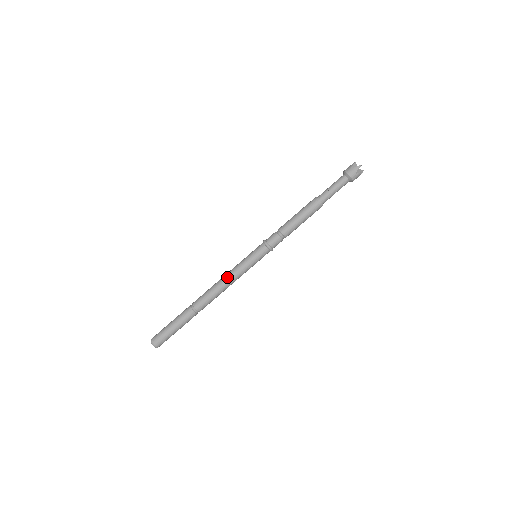
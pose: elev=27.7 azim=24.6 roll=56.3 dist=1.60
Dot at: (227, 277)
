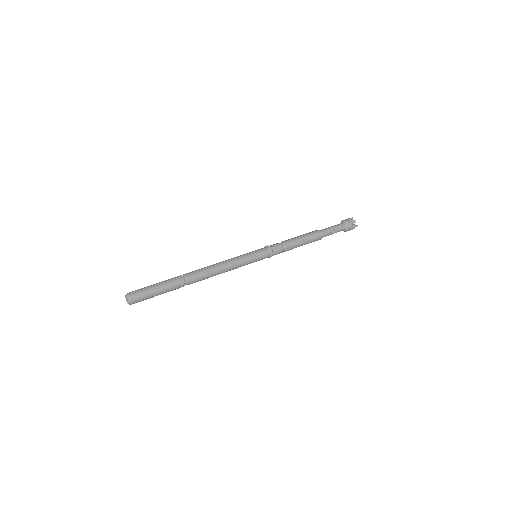
Dot at: (229, 267)
